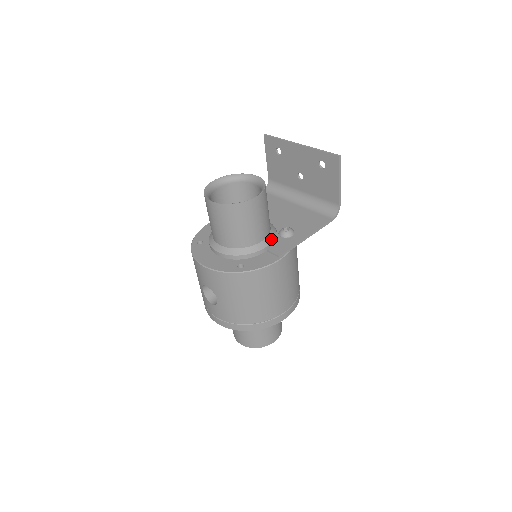
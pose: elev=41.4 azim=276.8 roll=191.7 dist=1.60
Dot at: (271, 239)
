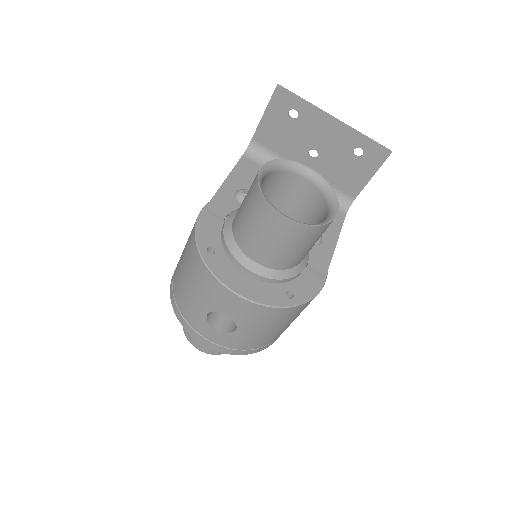
Dot at: occluded
